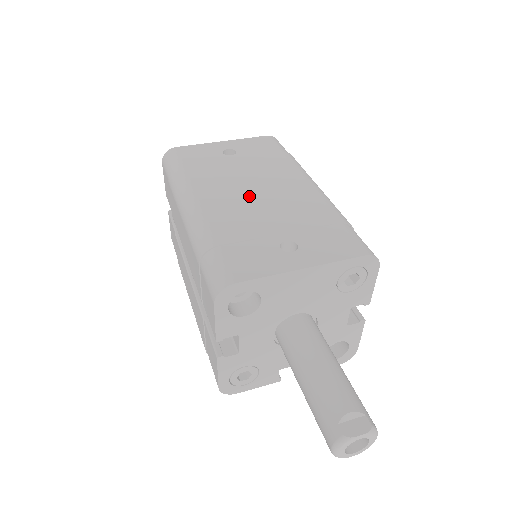
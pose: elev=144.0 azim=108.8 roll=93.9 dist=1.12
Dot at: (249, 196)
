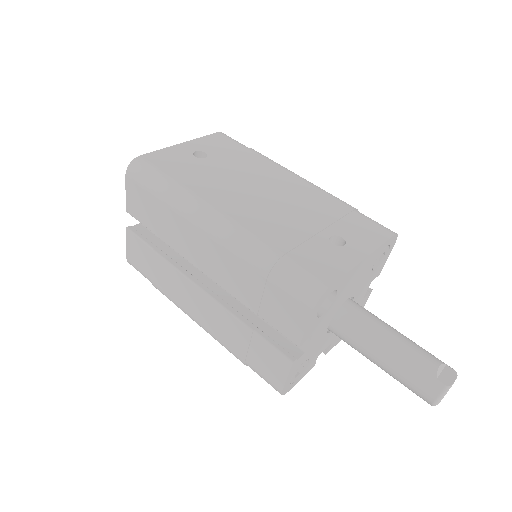
Dot at: (263, 199)
